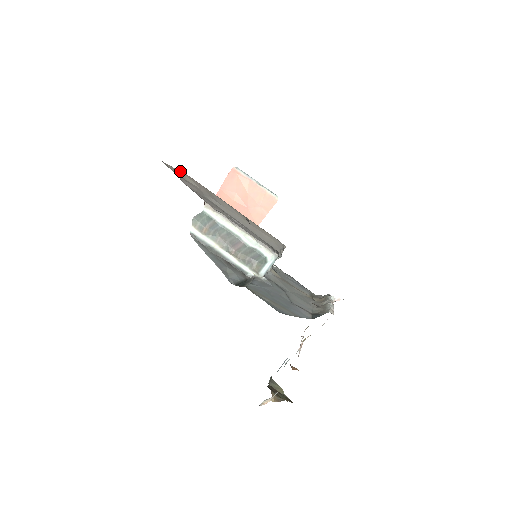
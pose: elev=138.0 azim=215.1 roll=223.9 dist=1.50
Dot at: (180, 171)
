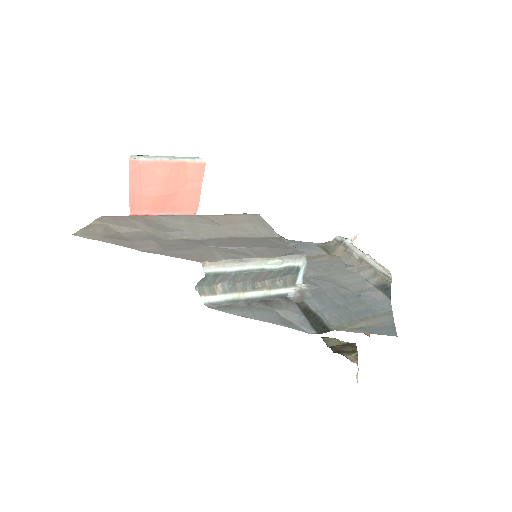
Dot at: (92, 223)
